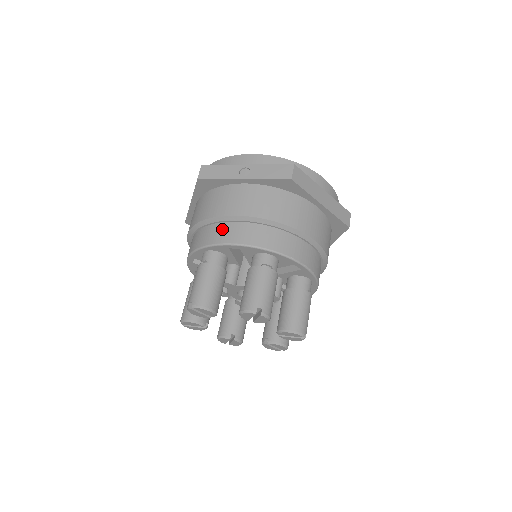
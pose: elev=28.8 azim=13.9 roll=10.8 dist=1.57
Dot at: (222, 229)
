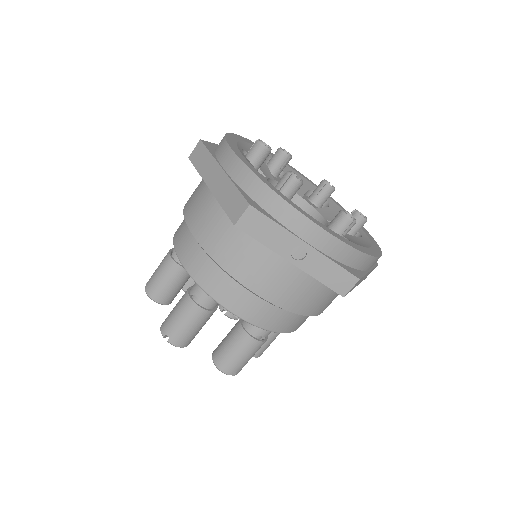
Dot at: (235, 292)
